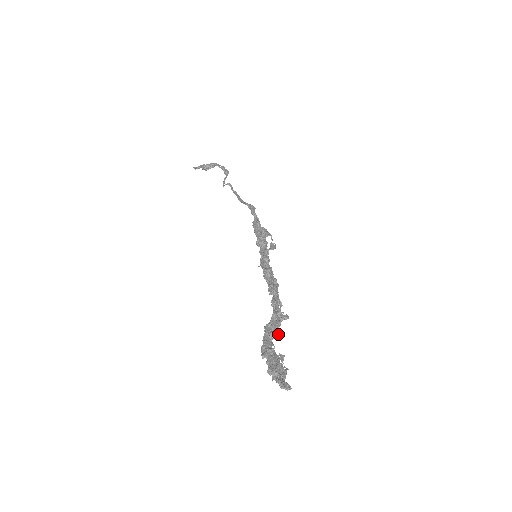
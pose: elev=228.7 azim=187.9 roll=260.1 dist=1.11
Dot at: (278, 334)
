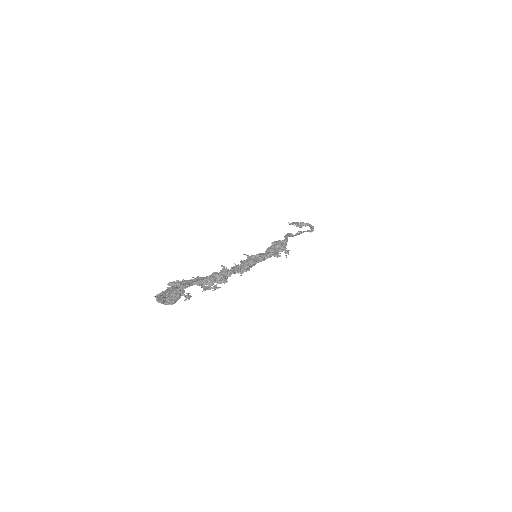
Dot at: (206, 287)
